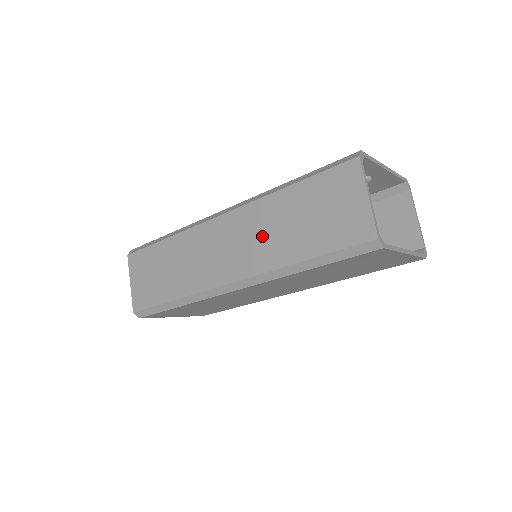
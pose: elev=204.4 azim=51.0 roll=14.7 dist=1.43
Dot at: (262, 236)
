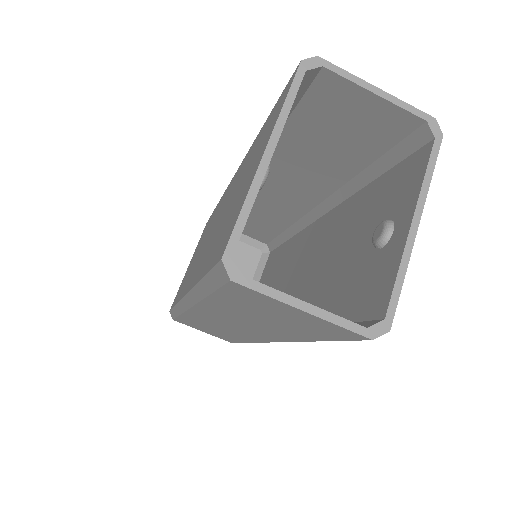
Dot at: (247, 324)
